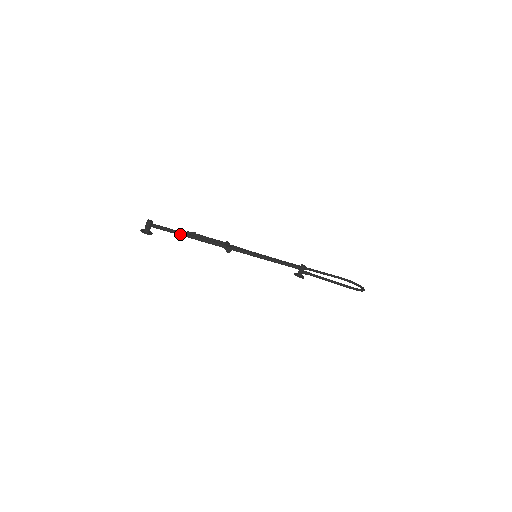
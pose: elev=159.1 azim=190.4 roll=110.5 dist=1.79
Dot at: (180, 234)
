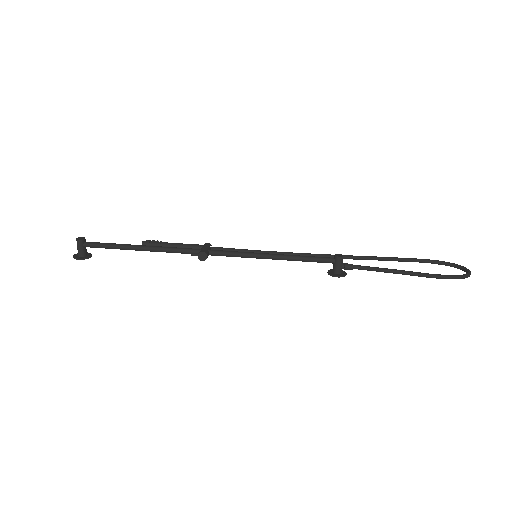
Dot at: (127, 248)
